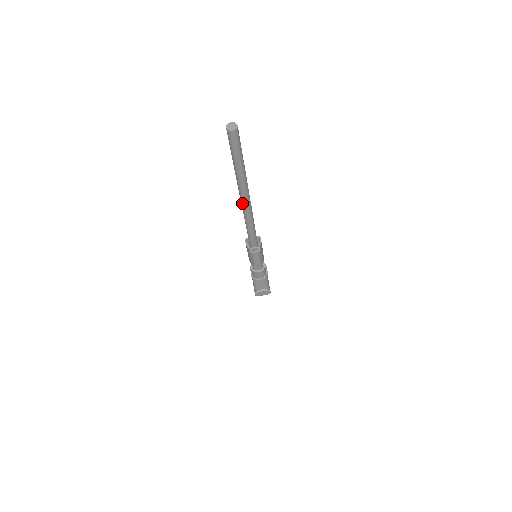
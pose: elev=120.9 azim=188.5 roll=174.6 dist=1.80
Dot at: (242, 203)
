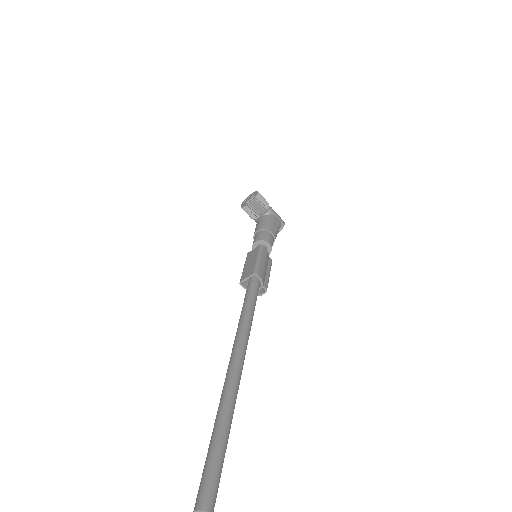
Dot at: occluded
